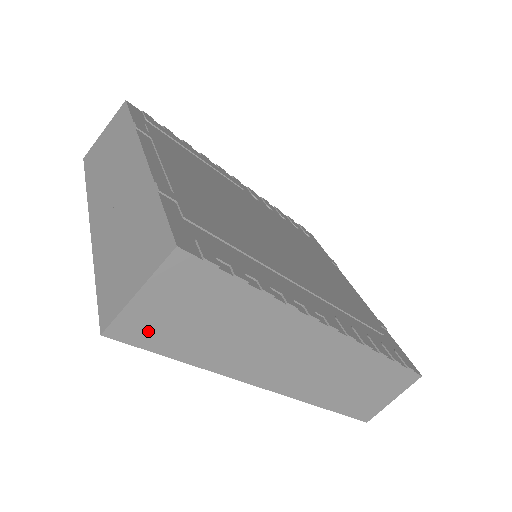
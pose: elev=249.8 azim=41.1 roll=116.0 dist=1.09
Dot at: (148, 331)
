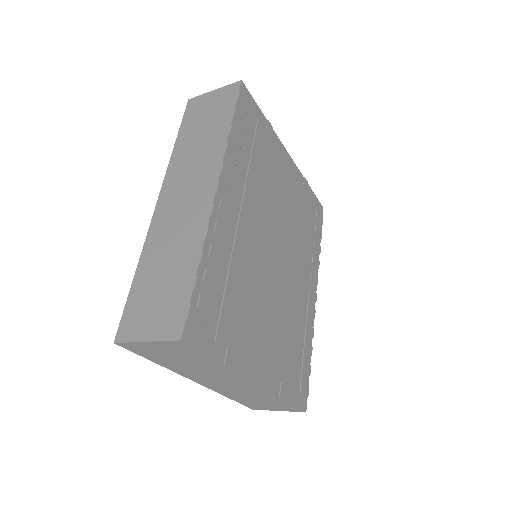
Dot at: occluded
